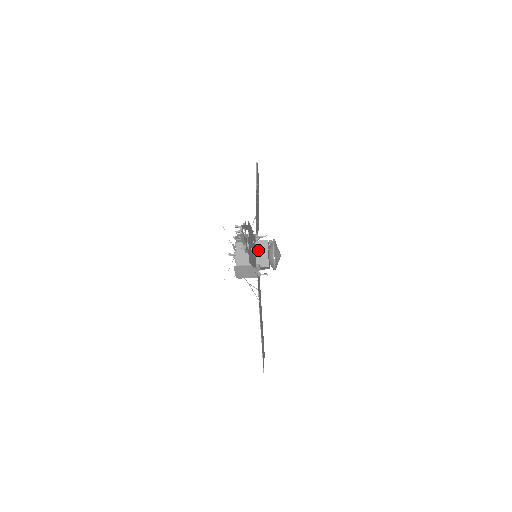
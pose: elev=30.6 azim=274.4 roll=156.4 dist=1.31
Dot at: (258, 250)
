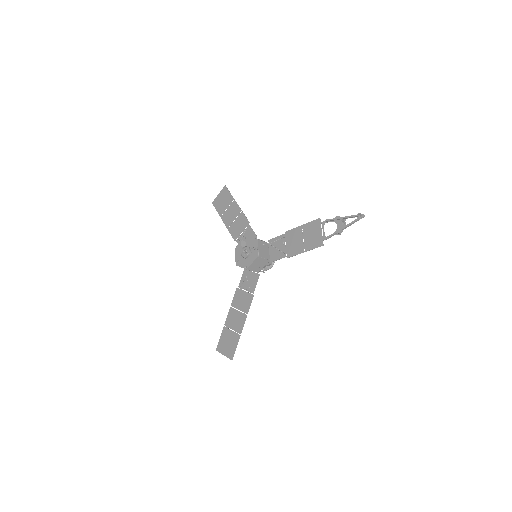
Dot at: occluded
